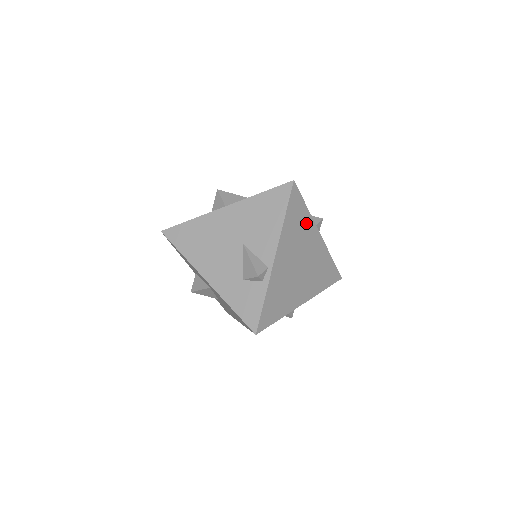
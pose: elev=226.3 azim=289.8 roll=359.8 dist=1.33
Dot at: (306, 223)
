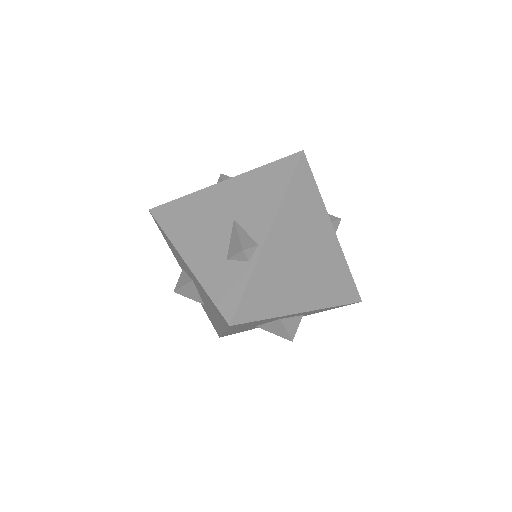
Dot at: (316, 209)
